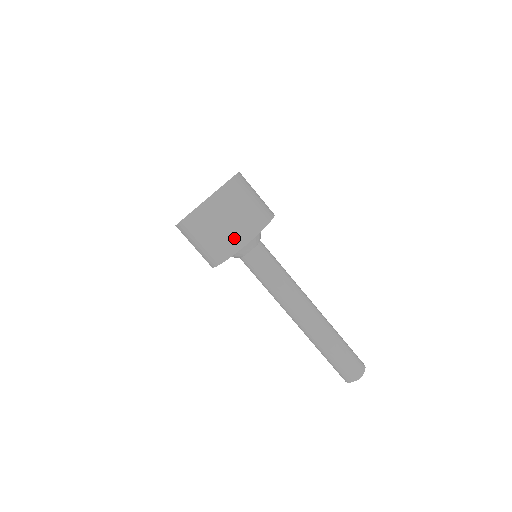
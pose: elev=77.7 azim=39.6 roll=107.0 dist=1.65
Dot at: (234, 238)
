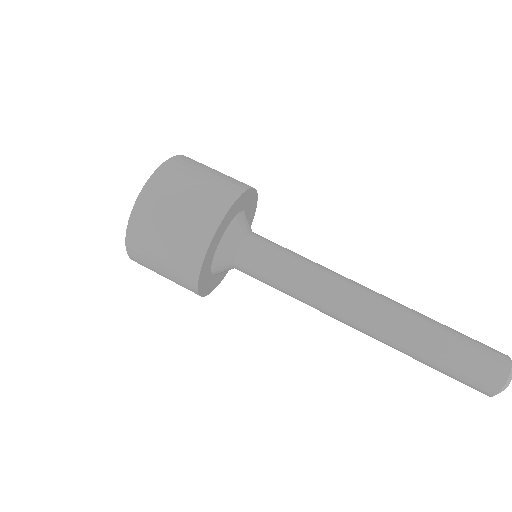
Dot at: (199, 222)
